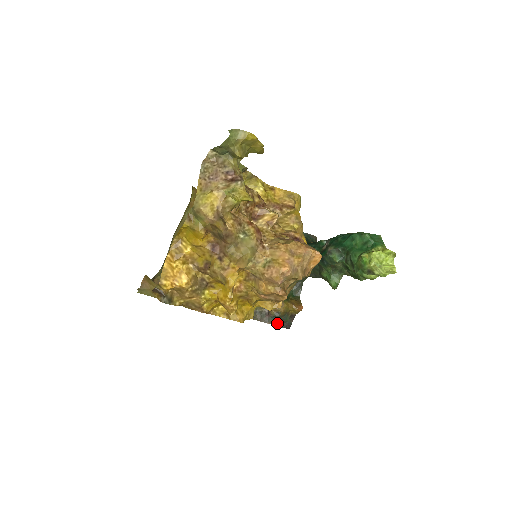
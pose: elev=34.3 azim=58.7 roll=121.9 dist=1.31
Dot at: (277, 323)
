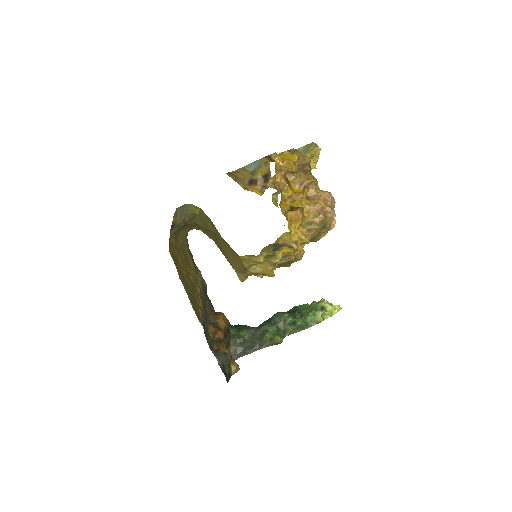
Dot at: (221, 366)
